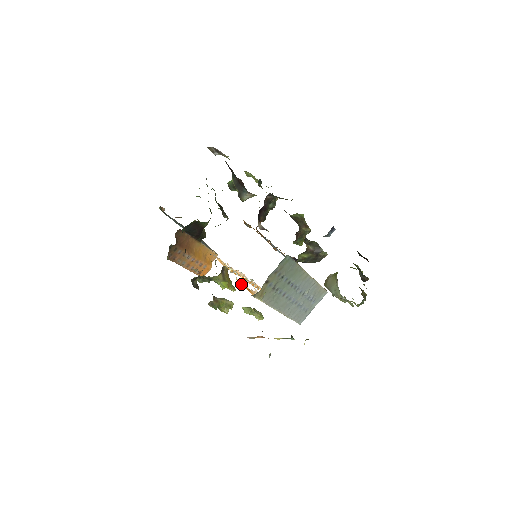
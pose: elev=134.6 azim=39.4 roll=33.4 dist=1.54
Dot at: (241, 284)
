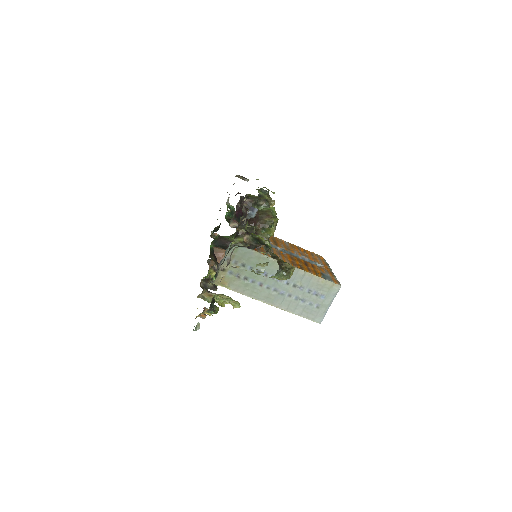
Dot at: occluded
